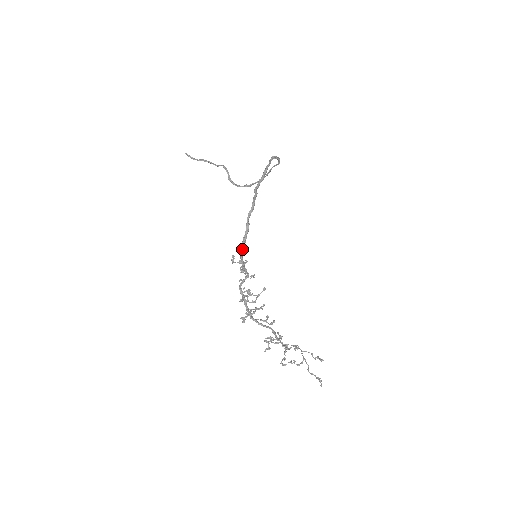
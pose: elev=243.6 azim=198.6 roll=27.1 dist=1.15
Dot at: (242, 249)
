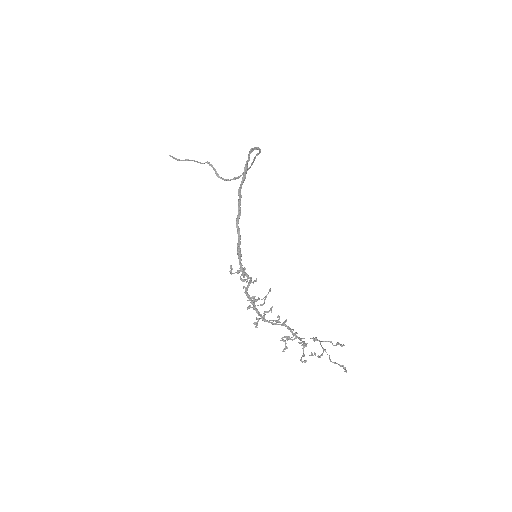
Dot at: (239, 256)
